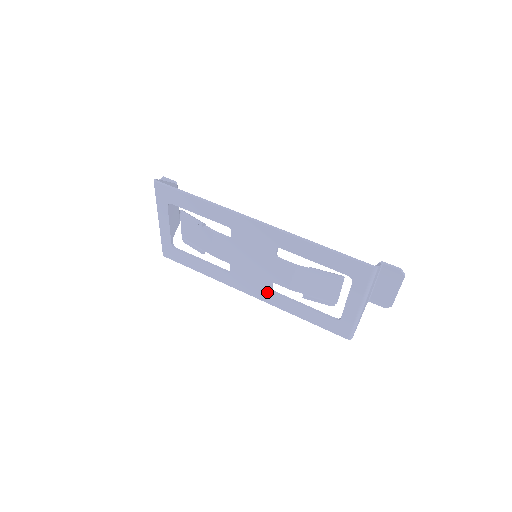
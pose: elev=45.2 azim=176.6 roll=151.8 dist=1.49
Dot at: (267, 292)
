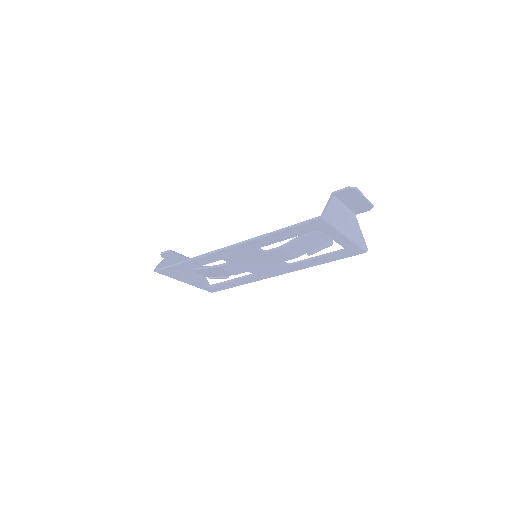
Dot at: (287, 267)
